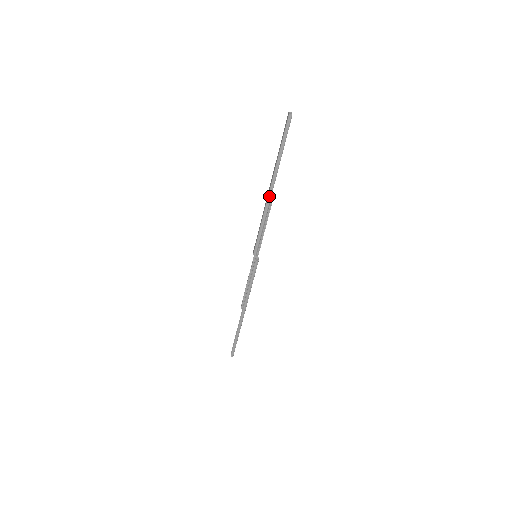
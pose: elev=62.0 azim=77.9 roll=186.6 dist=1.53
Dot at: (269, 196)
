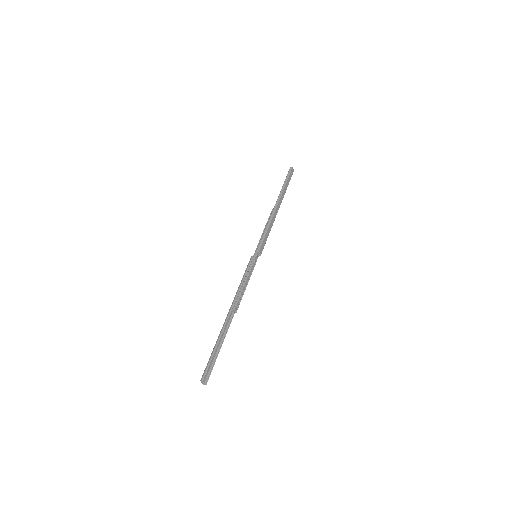
Dot at: (233, 312)
